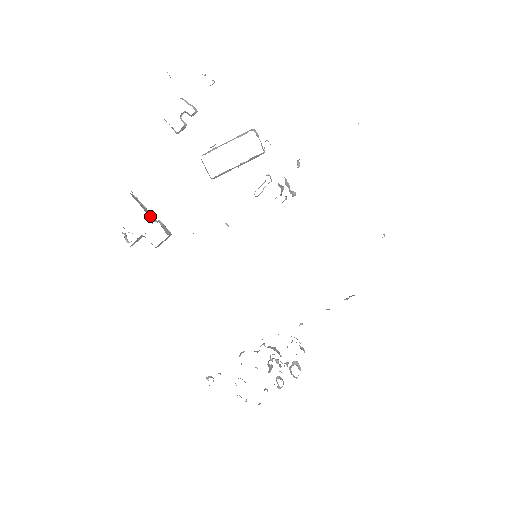
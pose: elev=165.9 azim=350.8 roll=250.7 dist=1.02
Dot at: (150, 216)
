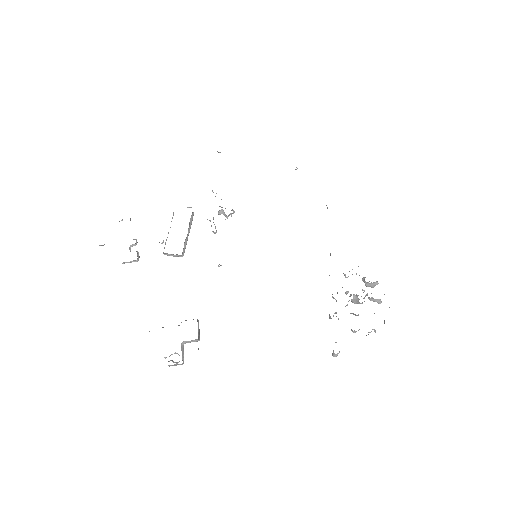
Dot at: occluded
